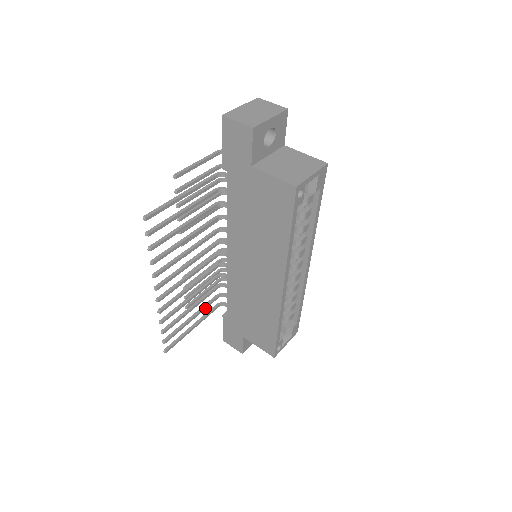
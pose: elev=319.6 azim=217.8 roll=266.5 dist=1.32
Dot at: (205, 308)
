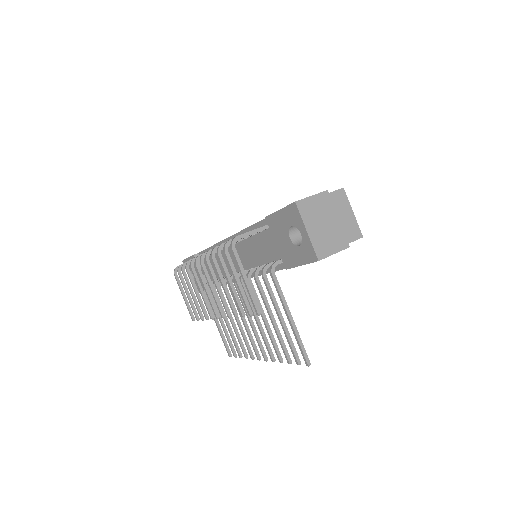
Dot at: (217, 308)
